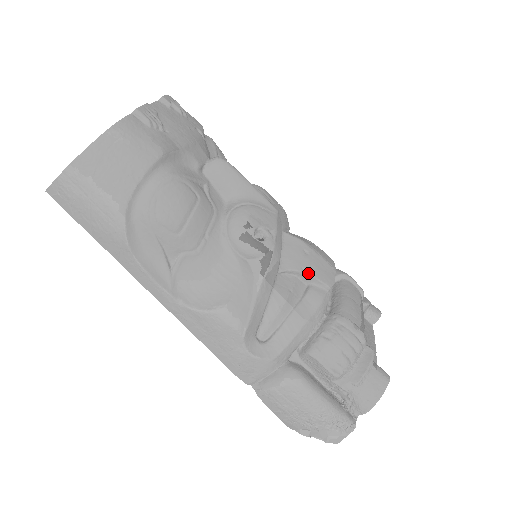
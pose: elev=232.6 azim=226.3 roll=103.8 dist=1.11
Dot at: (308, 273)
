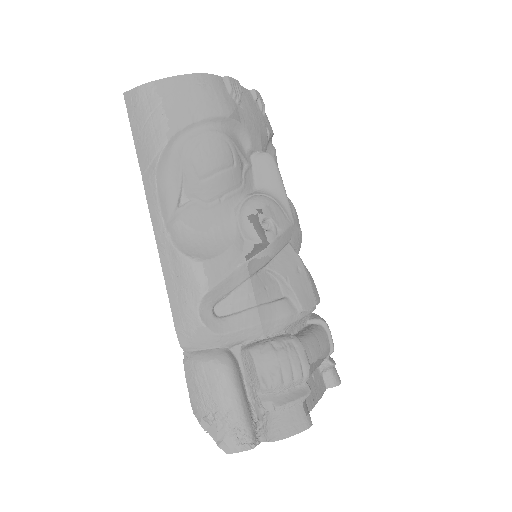
Dot at: (290, 285)
